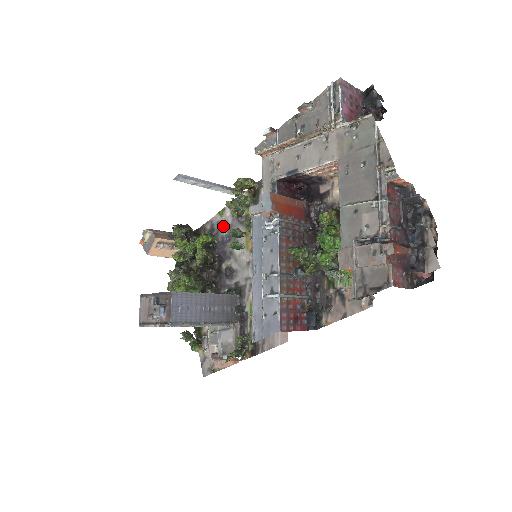
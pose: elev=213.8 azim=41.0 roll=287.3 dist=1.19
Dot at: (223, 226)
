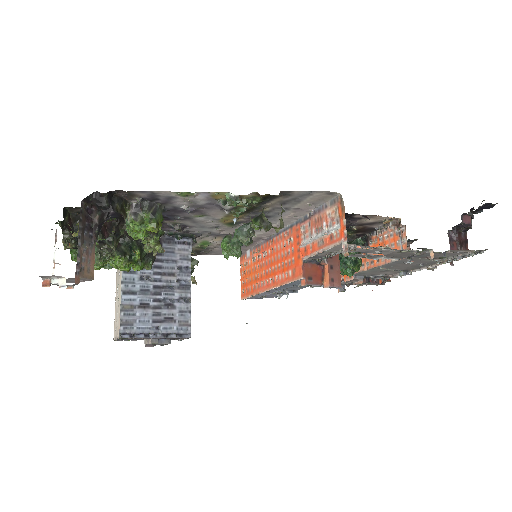
Dot at: (183, 203)
